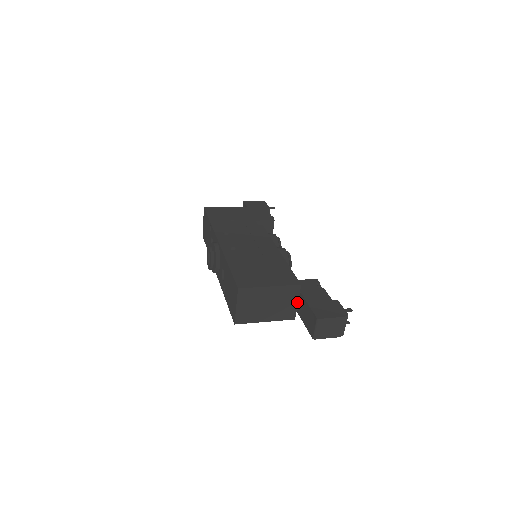
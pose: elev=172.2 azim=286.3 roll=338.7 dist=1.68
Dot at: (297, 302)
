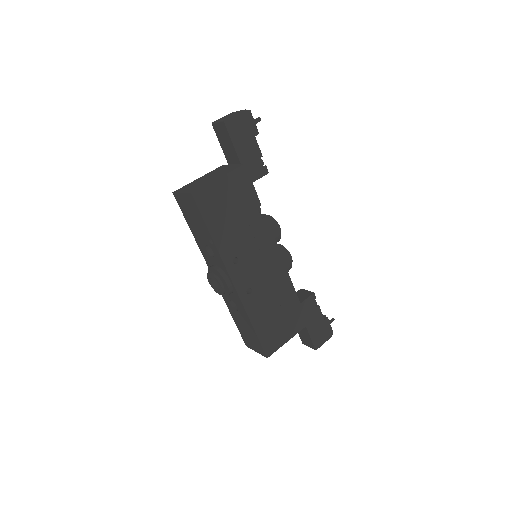
Dot at: occluded
